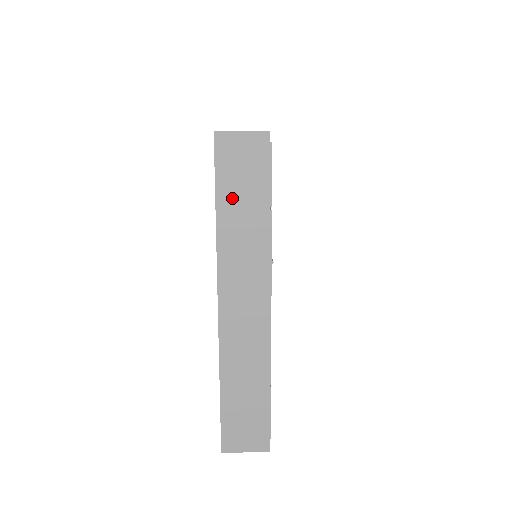
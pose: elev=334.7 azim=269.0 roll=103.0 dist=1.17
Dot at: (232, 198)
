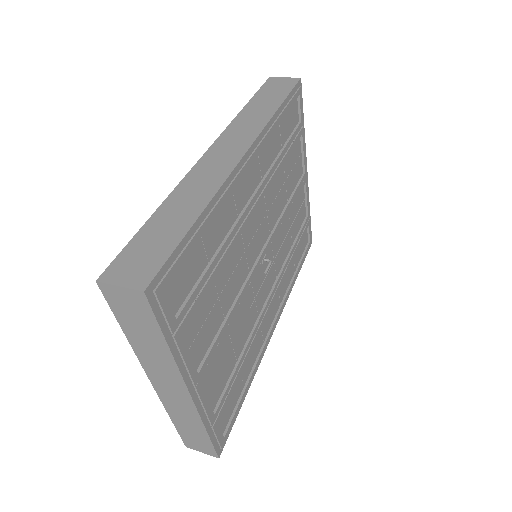
Dot at: (132, 327)
